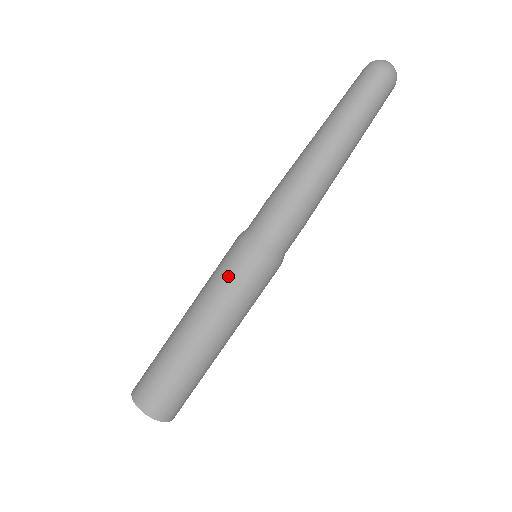
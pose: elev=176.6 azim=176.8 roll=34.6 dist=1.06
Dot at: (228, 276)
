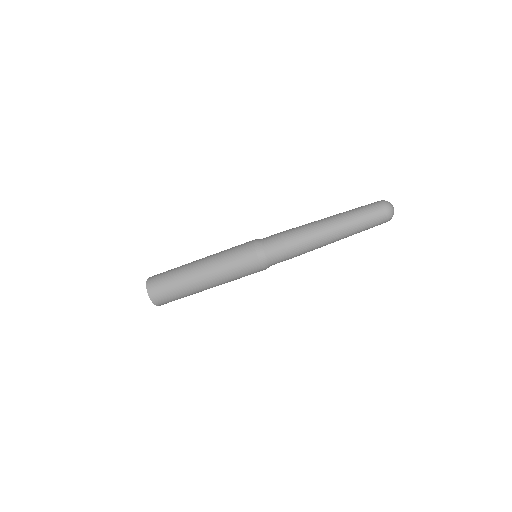
Dot at: (233, 249)
